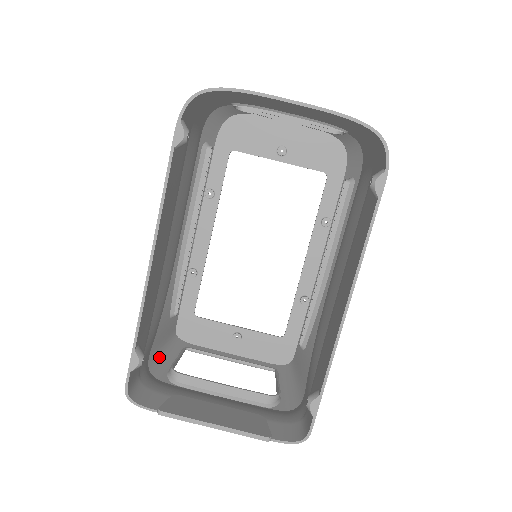
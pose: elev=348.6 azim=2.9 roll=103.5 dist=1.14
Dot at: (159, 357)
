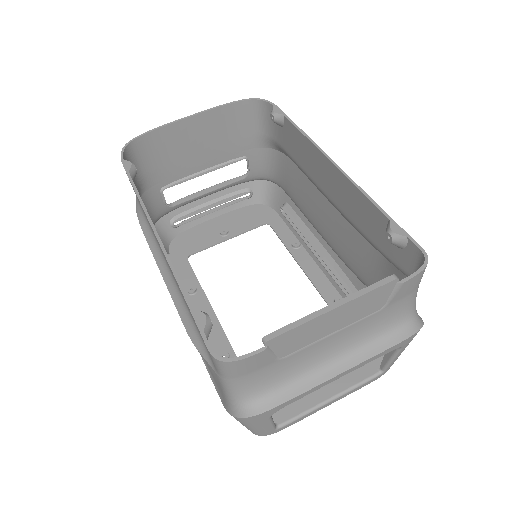
Dot at: occluded
